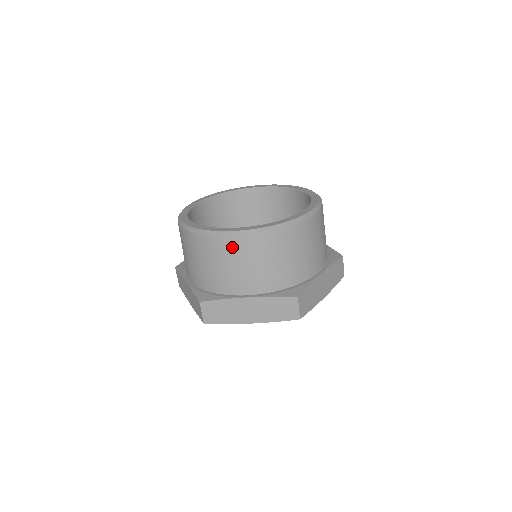
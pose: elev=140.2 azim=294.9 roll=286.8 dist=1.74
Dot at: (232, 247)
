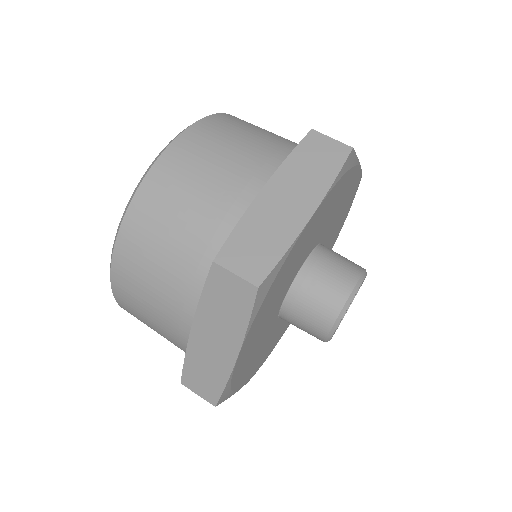
Dot at: (175, 165)
